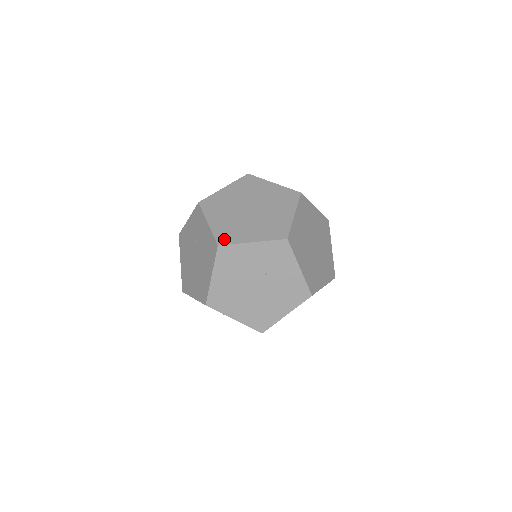
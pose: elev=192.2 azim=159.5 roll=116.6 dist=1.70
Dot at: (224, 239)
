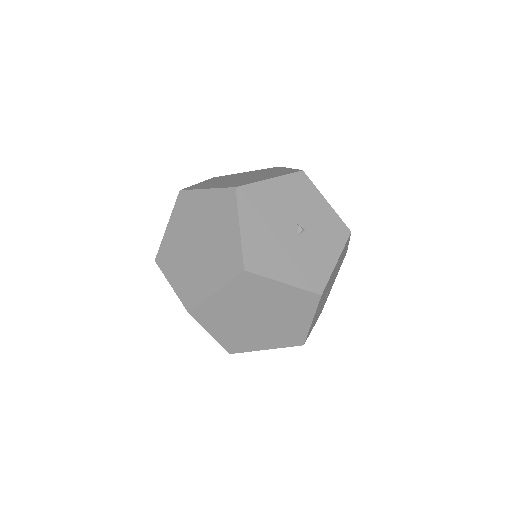
Dot at: (161, 259)
